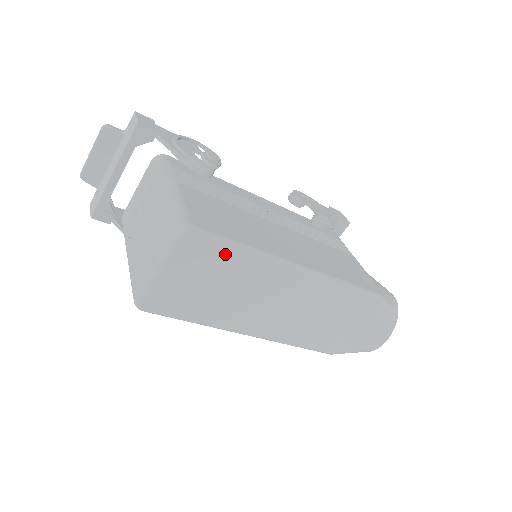
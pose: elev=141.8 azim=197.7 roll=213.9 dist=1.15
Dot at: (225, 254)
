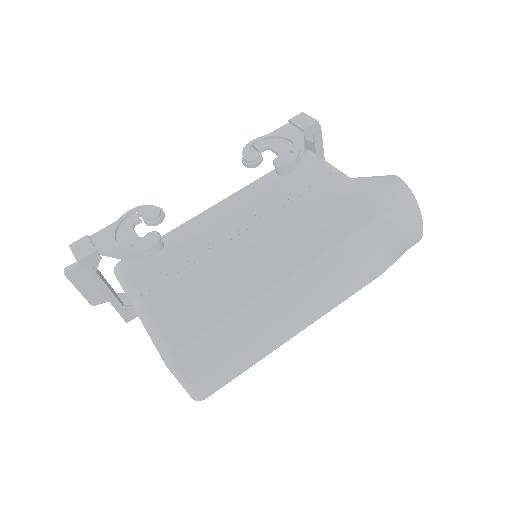
Dot at: (216, 339)
